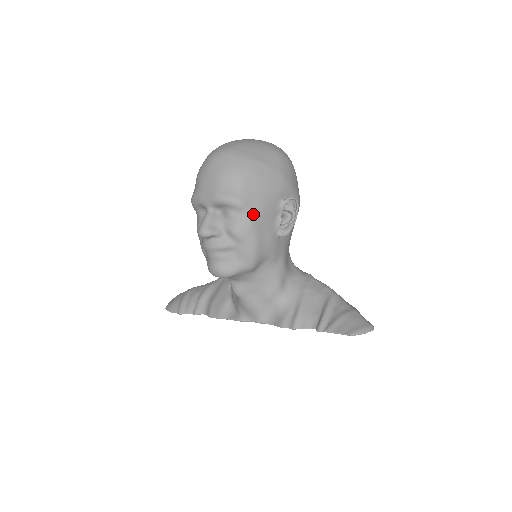
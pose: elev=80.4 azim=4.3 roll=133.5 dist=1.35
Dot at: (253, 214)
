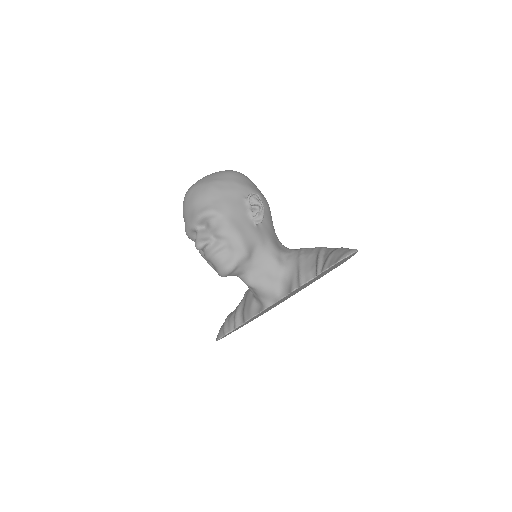
Dot at: (226, 215)
